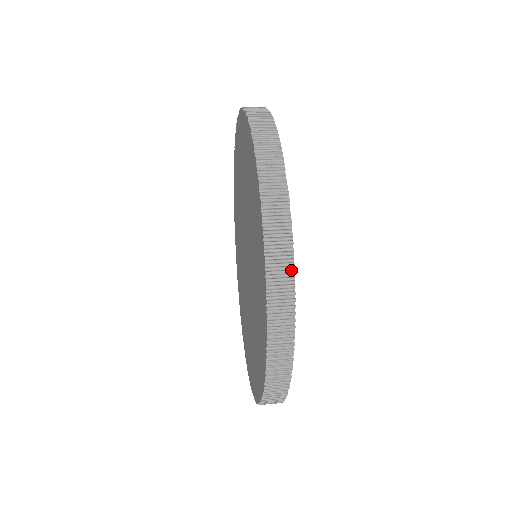
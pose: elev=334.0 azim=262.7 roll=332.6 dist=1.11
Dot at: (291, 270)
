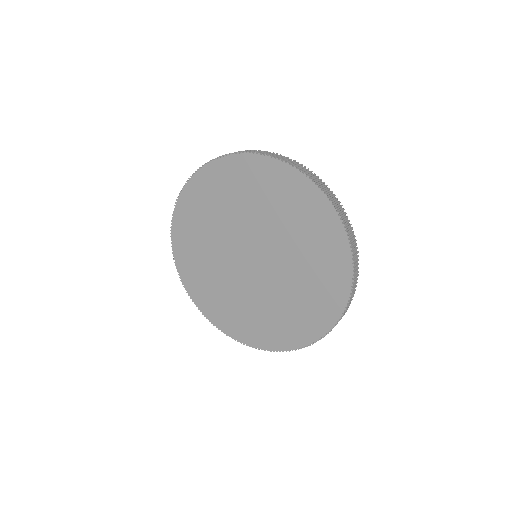
Dot at: (356, 244)
